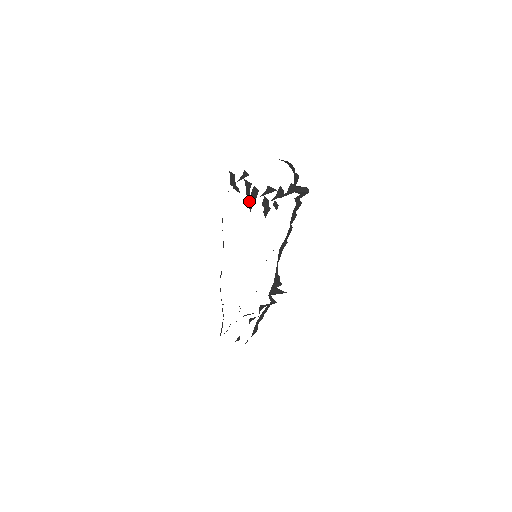
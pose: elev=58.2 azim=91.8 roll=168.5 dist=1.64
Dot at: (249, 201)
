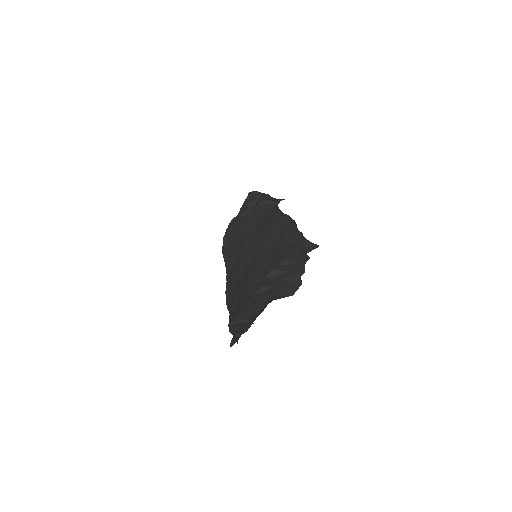
Dot at: (252, 294)
